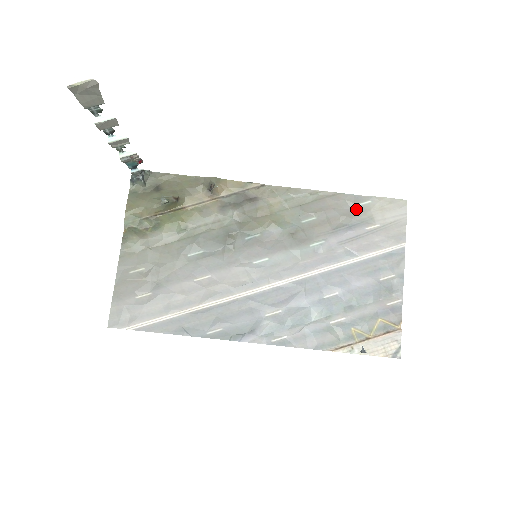
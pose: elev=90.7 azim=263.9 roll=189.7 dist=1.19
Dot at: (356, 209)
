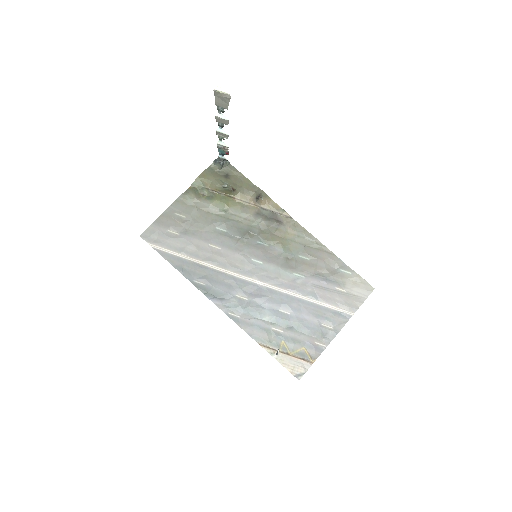
Dot at: (338, 272)
